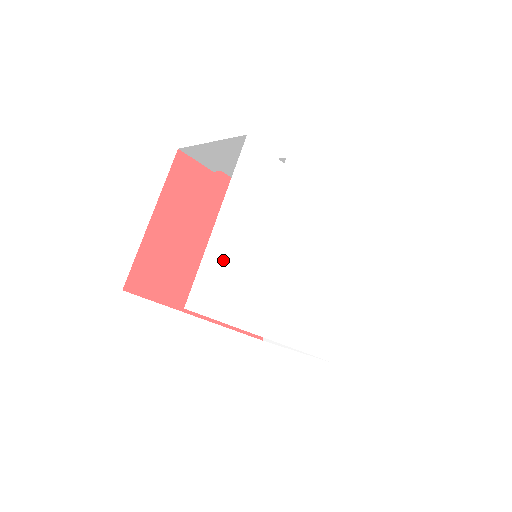
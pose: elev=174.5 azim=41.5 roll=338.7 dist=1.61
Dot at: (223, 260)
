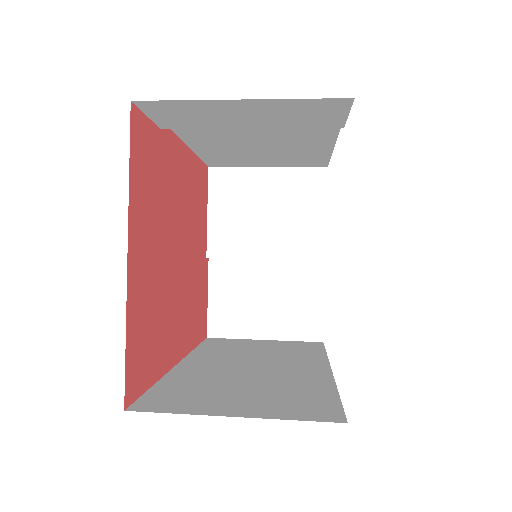
Dot at: occluded
